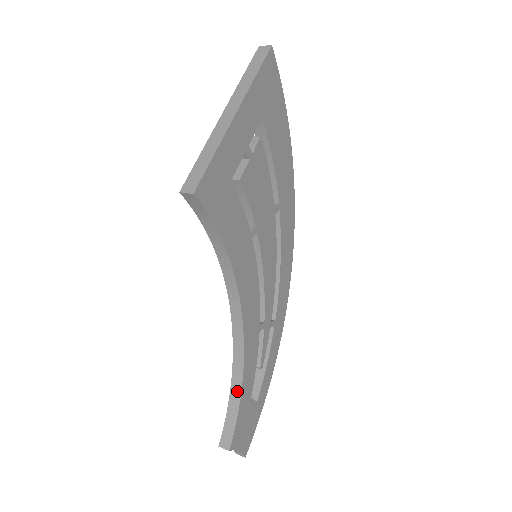
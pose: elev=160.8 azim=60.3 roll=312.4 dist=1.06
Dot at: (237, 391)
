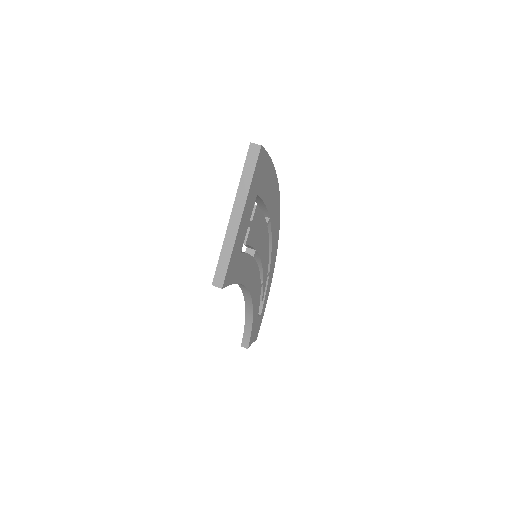
Dot at: (250, 322)
